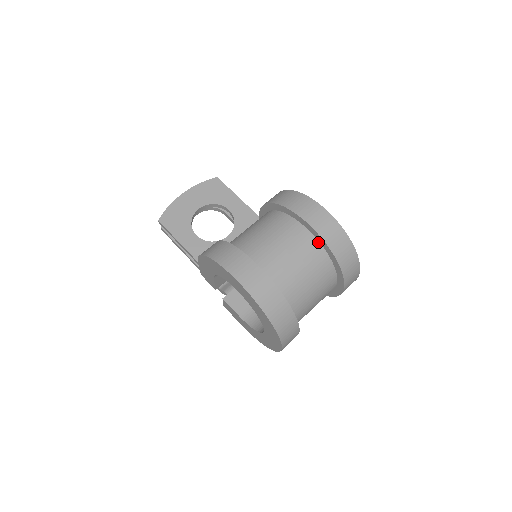
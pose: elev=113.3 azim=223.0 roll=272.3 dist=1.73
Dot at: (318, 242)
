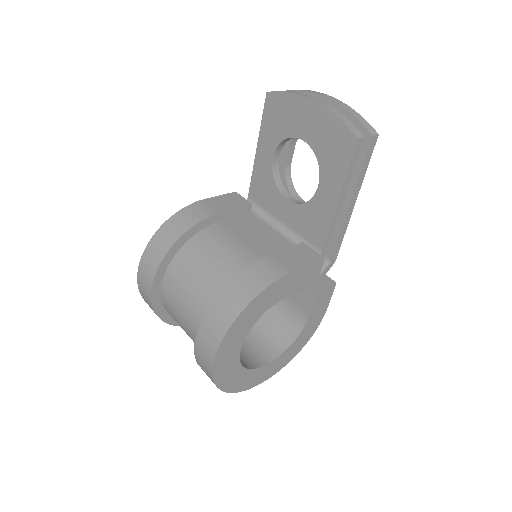
Dot at: occluded
